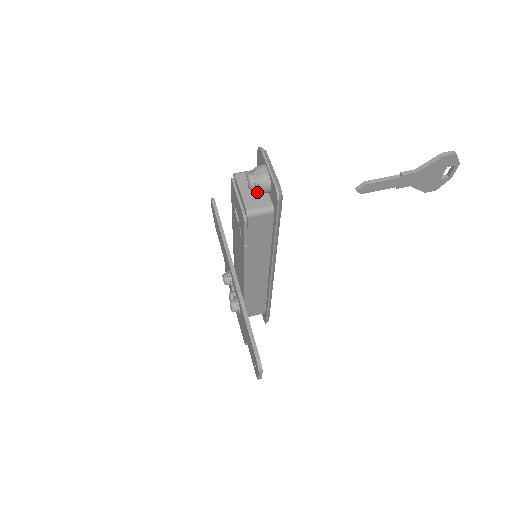
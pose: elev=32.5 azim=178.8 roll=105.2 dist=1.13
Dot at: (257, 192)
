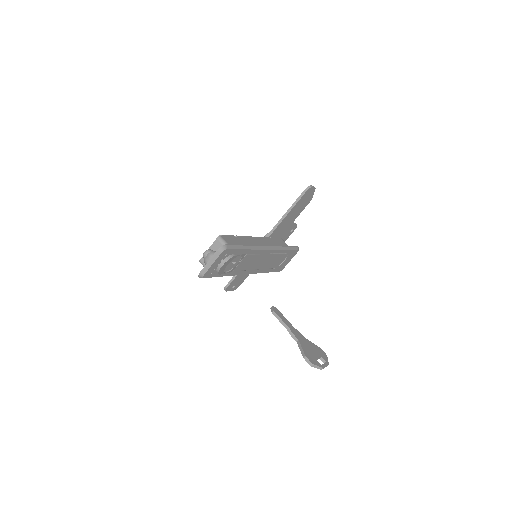
Dot at: occluded
